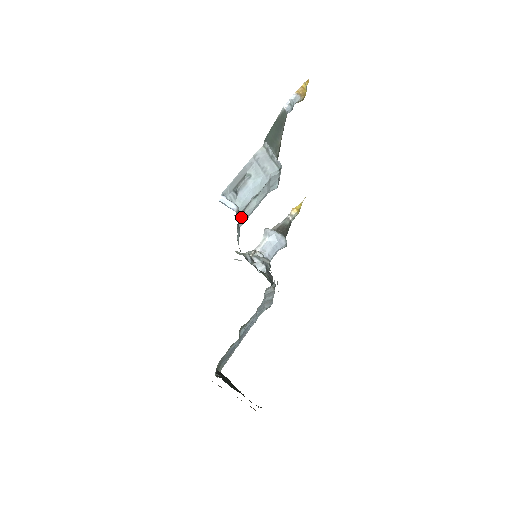
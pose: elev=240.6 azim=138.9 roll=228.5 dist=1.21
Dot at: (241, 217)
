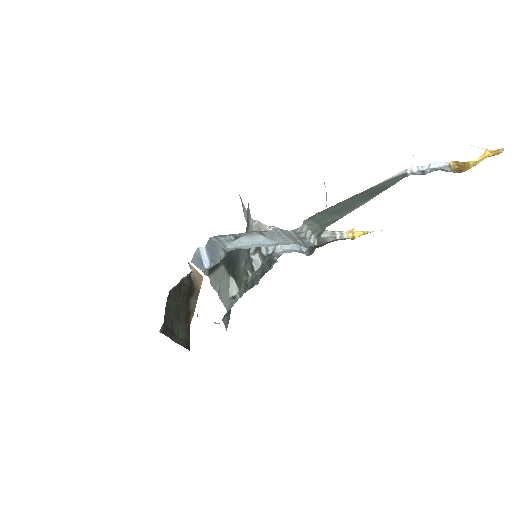
Dot at: occluded
